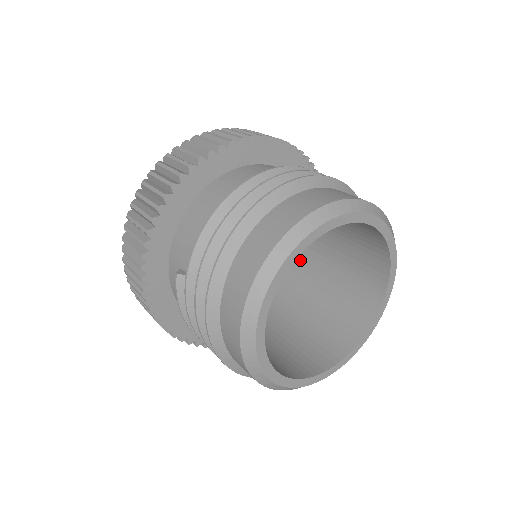
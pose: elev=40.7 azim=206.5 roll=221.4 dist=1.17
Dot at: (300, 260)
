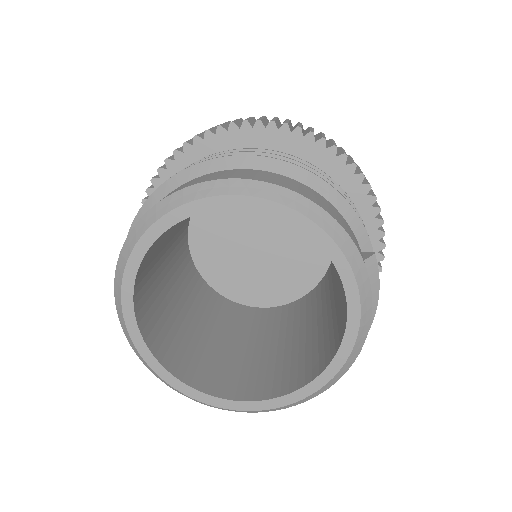
Dot at: occluded
